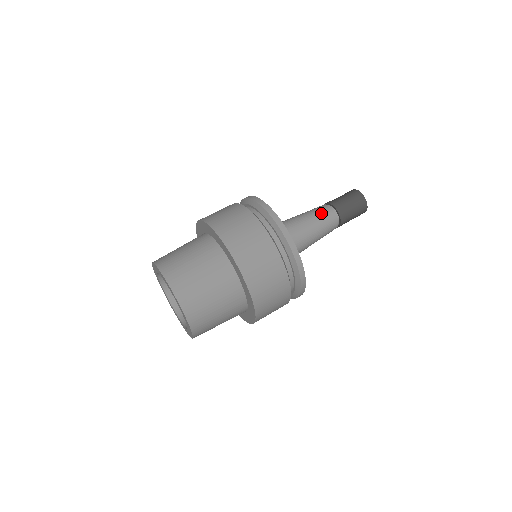
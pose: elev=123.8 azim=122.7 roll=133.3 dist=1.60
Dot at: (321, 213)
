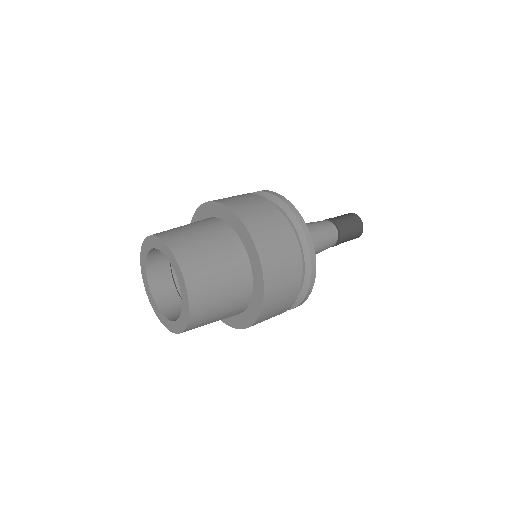
Dot at: (324, 226)
